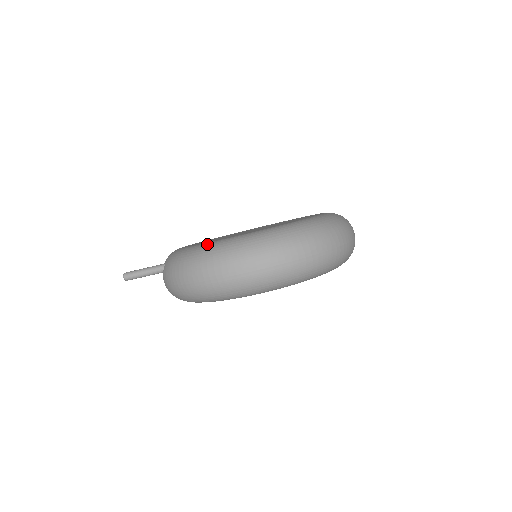
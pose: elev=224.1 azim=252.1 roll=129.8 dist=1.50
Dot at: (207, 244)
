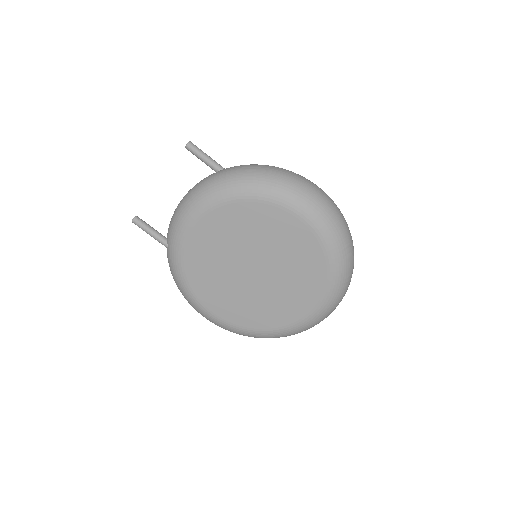
Dot at: occluded
